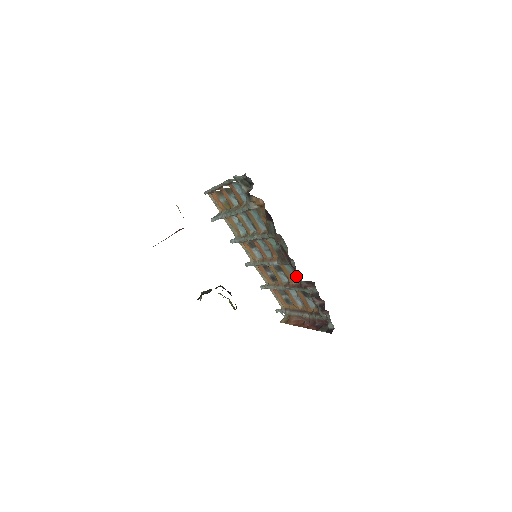
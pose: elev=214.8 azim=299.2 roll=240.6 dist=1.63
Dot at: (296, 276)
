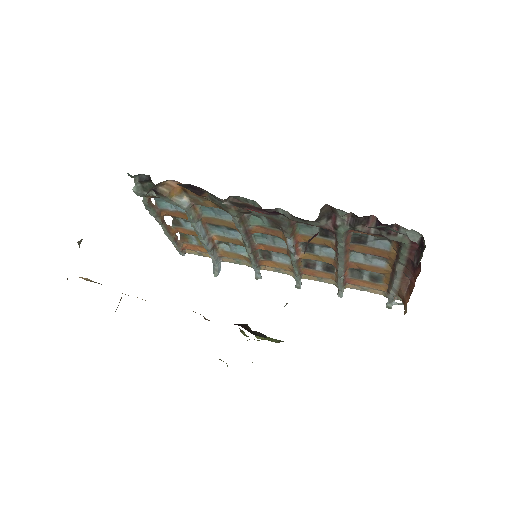
Dot at: (323, 230)
